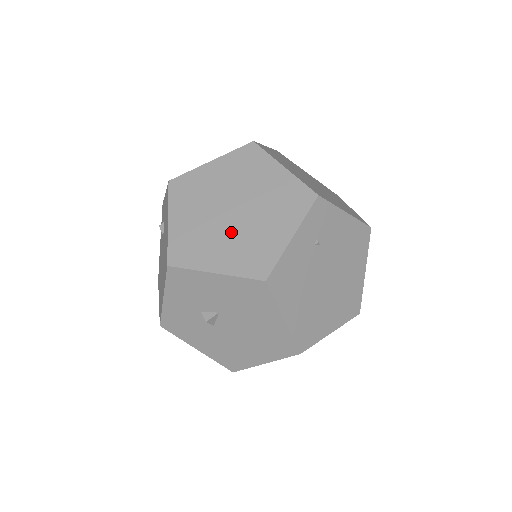
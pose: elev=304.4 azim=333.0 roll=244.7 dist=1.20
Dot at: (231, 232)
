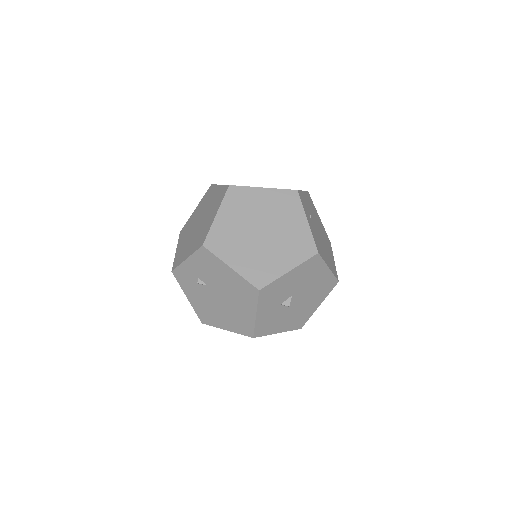
Dot at: (274, 244)
